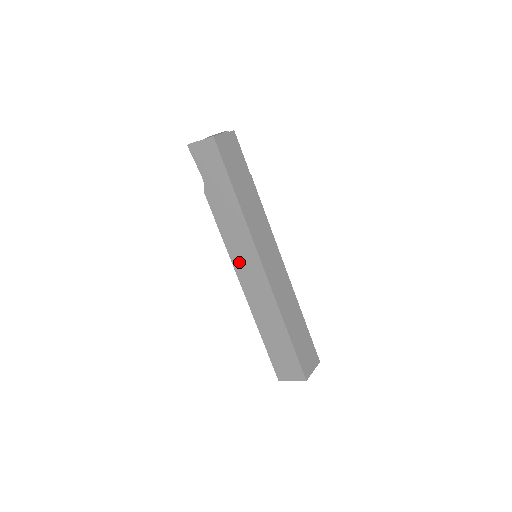
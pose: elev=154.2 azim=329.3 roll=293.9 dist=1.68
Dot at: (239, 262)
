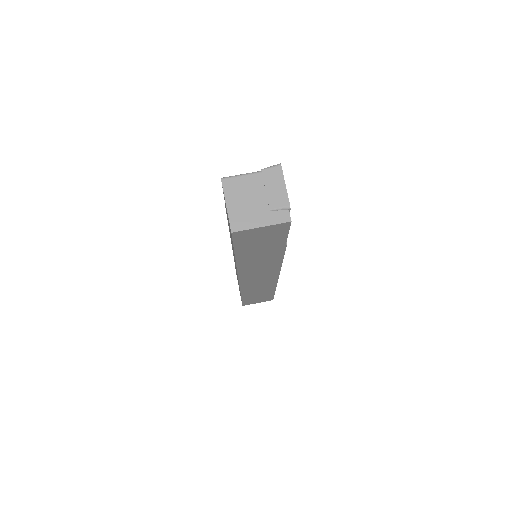
Dot at: occluded
